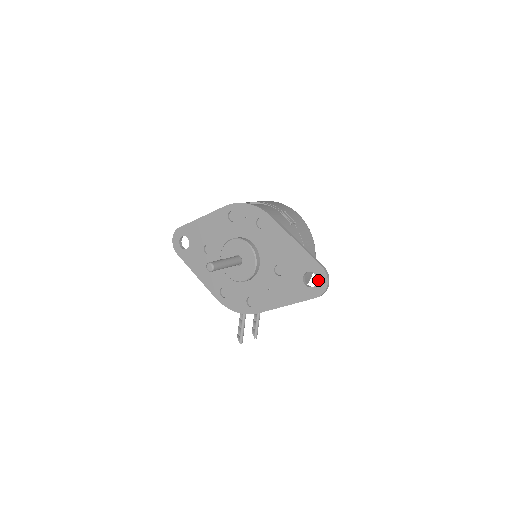
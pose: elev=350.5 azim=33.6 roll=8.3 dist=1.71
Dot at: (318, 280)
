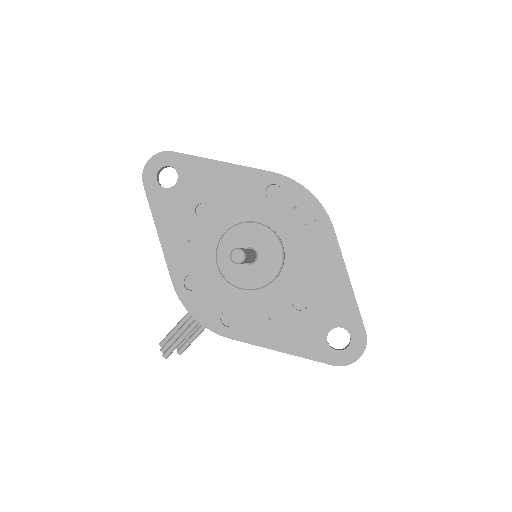
Dot at: (350, 346)
